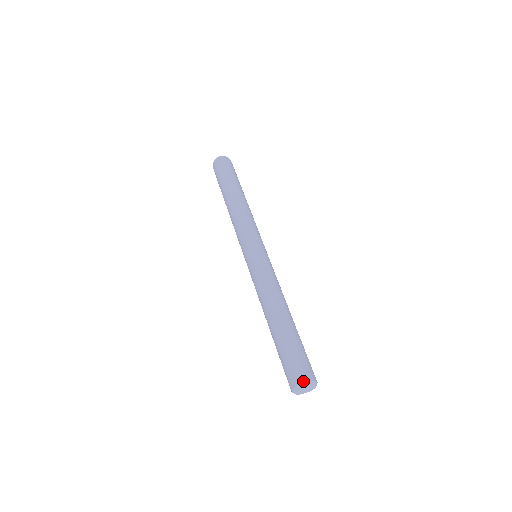
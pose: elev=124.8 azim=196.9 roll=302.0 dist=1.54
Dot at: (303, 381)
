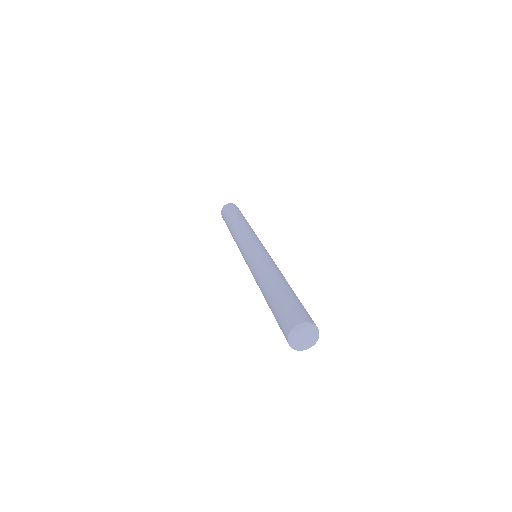
Dot at: (308, 321)
